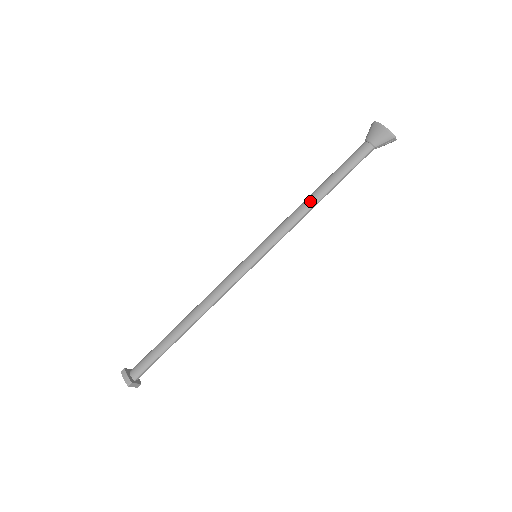
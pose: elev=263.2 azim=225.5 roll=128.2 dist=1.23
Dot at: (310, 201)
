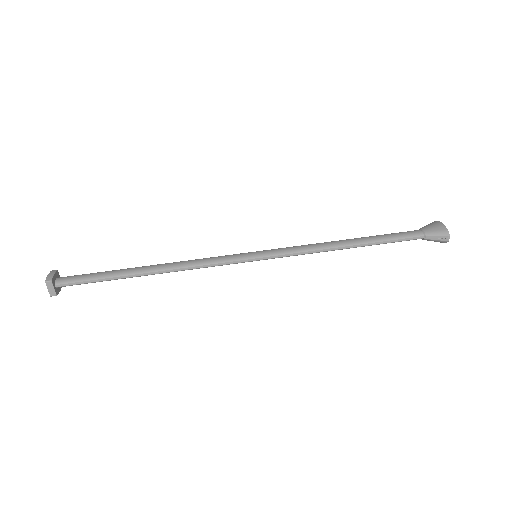
Dot at: (338, 242)
